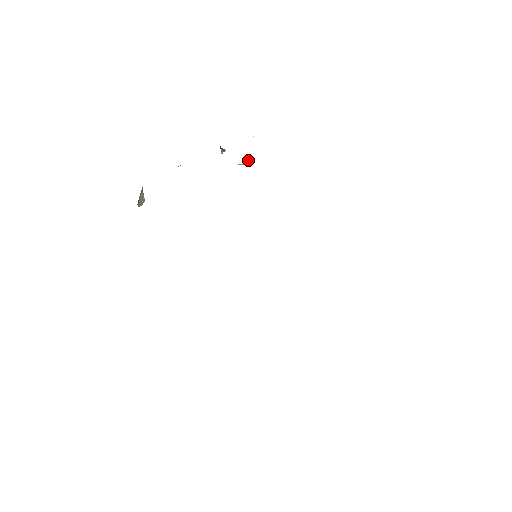
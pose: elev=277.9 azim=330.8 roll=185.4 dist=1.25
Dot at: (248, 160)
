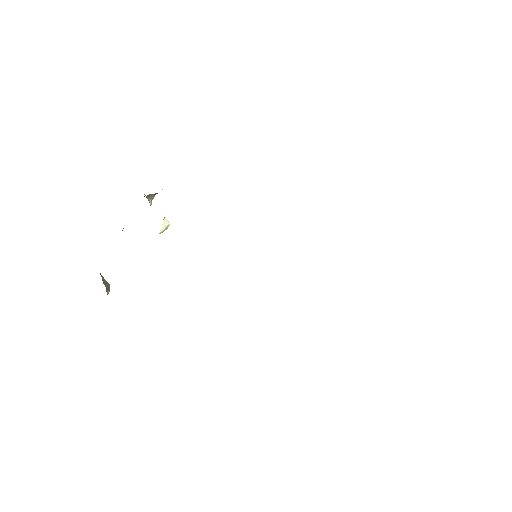
Dot at: (166, 224)
